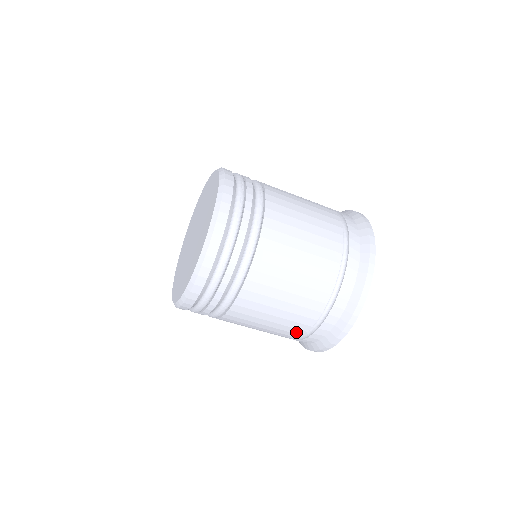
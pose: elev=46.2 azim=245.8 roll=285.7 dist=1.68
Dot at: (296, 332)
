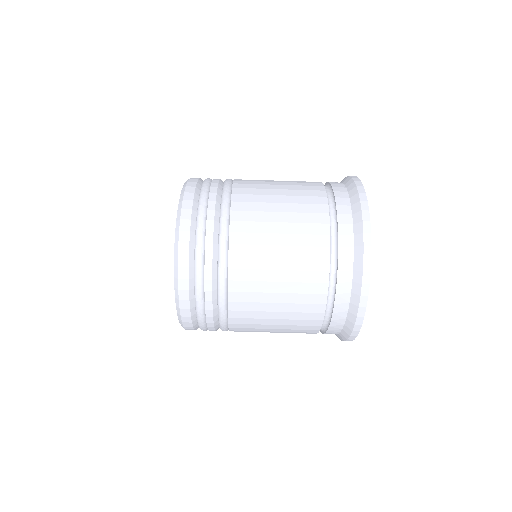
Dot at: (319, 267)
